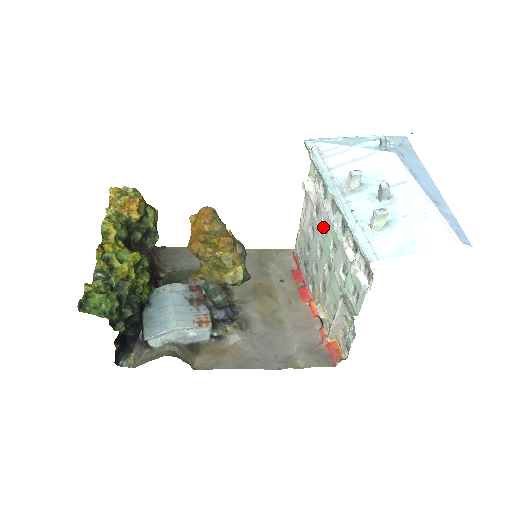
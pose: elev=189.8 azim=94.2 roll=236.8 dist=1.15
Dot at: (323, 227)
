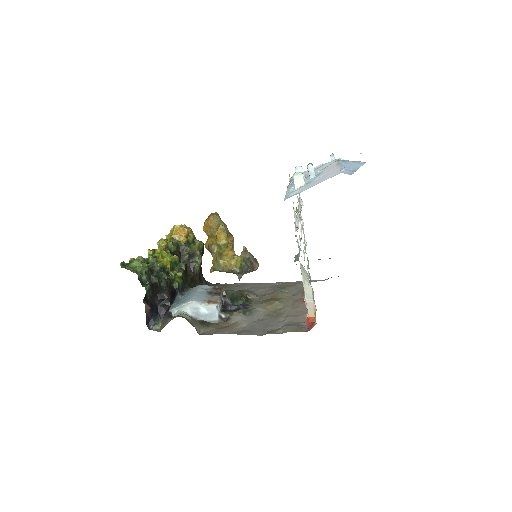
Dot at: occluded
